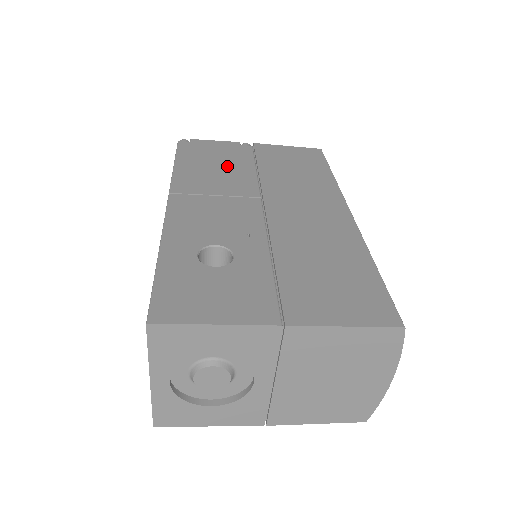
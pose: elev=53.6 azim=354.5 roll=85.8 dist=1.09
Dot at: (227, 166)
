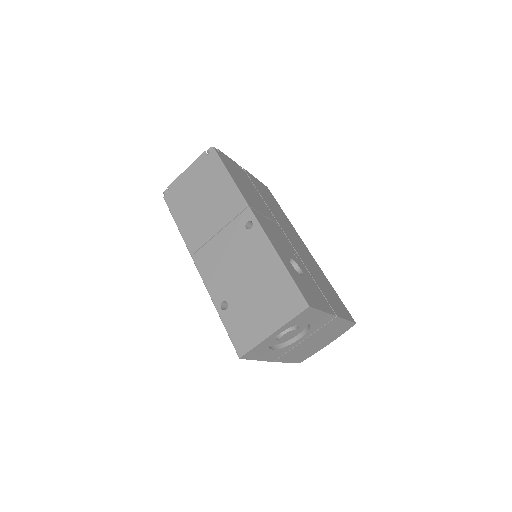
Dot at: (251, 189)
